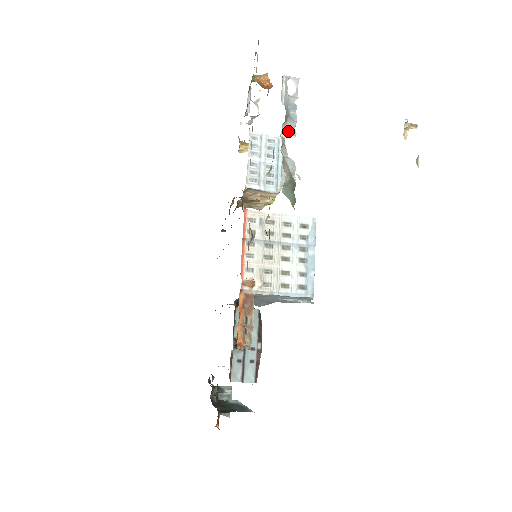
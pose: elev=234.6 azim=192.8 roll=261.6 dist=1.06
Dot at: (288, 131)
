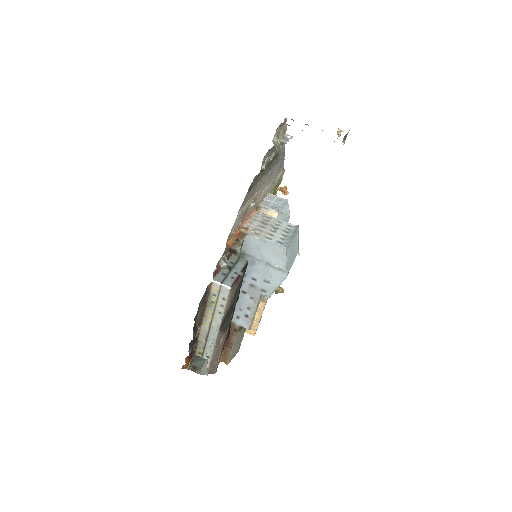
Dot at: (283, 141)
